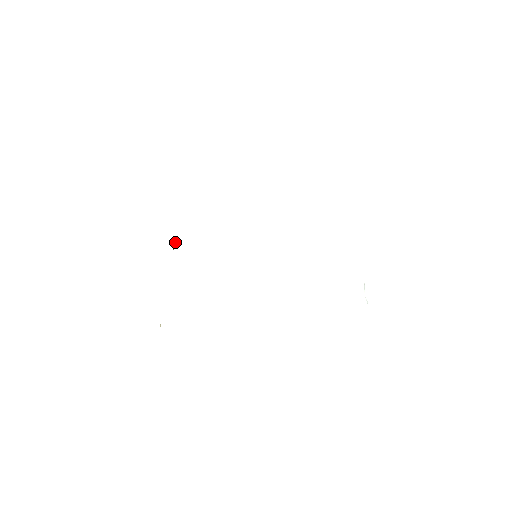
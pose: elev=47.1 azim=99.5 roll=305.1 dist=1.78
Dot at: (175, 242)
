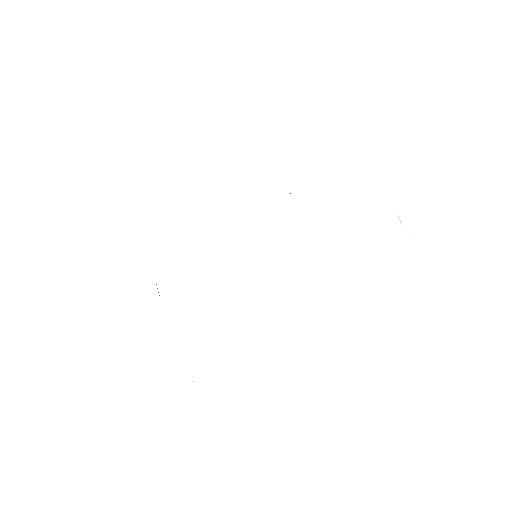
Dot at: (156, 284)
